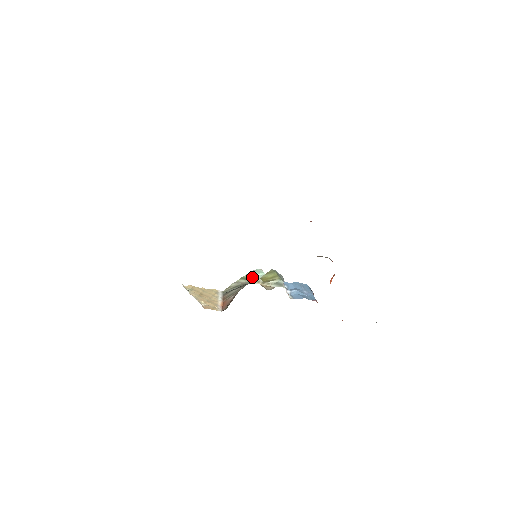
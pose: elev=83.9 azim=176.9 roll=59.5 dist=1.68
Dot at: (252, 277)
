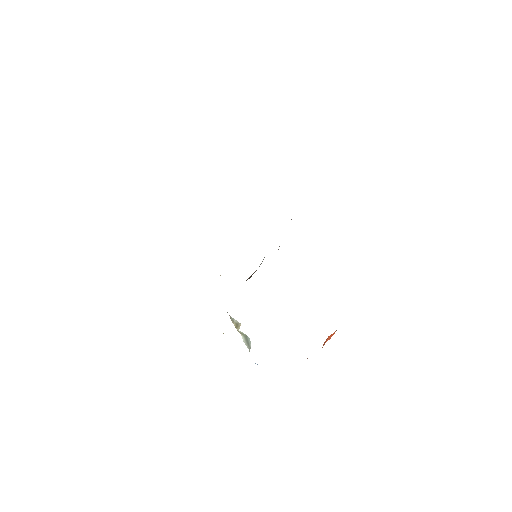
Dot at: occluded
